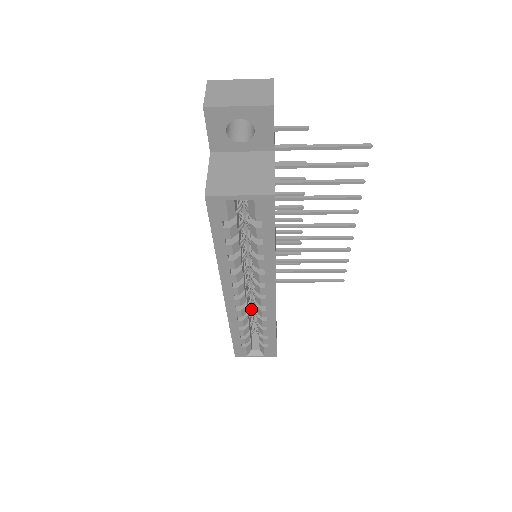
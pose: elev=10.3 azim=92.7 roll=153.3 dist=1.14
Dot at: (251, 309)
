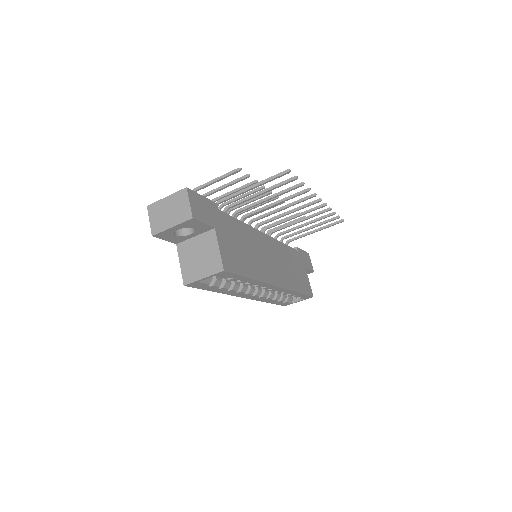
Dot at: occluded
